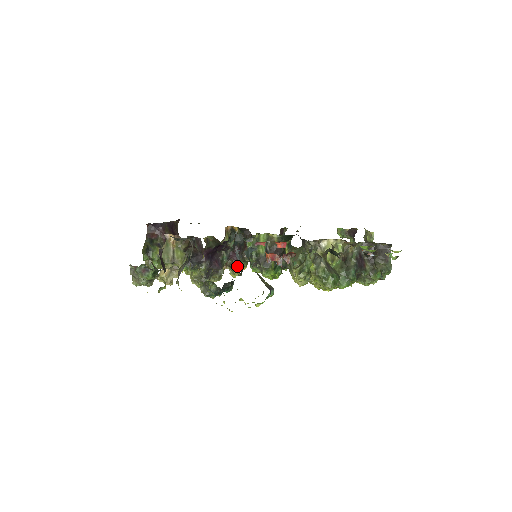
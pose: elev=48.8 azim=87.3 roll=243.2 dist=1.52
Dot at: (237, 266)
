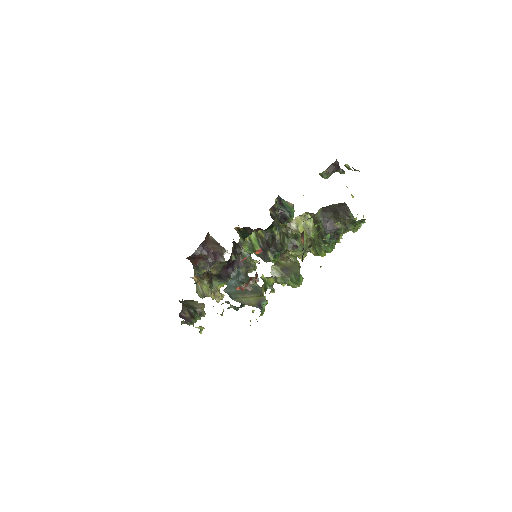
Dot at: occluded
